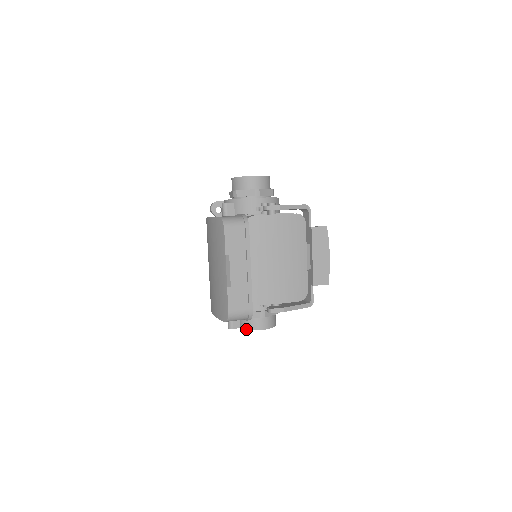
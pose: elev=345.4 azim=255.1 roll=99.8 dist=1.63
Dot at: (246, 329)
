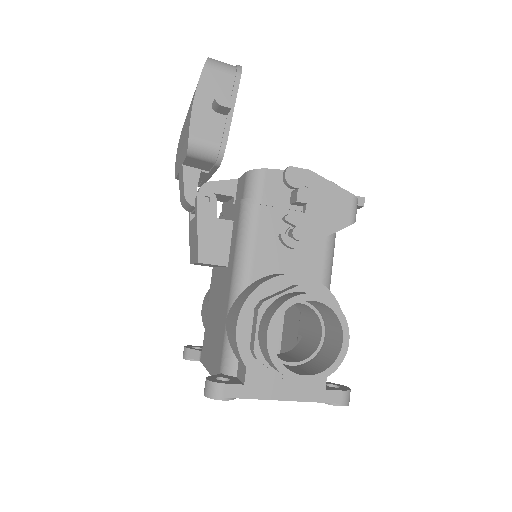
Dot at: (279, 305)
